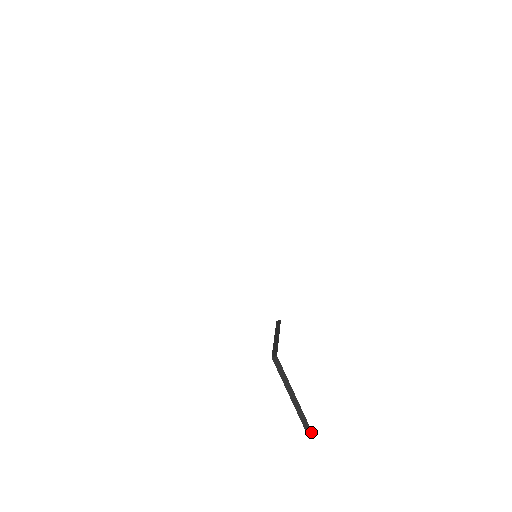
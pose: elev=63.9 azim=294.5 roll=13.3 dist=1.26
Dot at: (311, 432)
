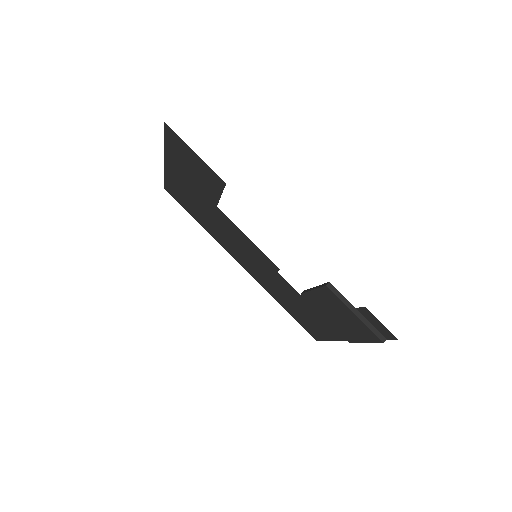
Dot at: occluded
